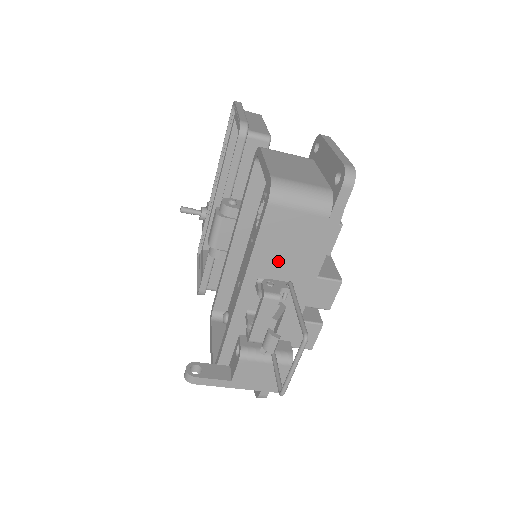
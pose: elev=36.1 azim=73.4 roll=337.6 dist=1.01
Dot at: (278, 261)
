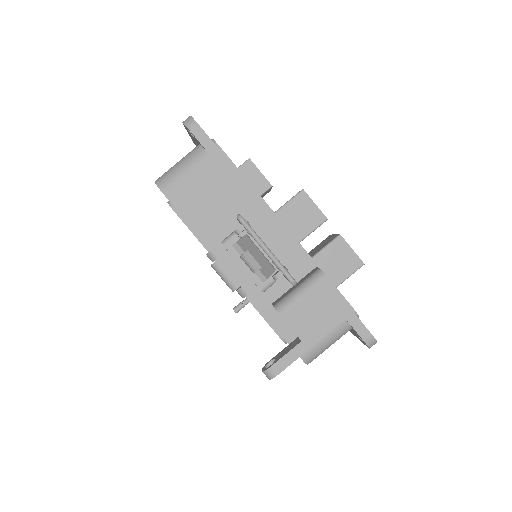
Dot at: (221, 220)
